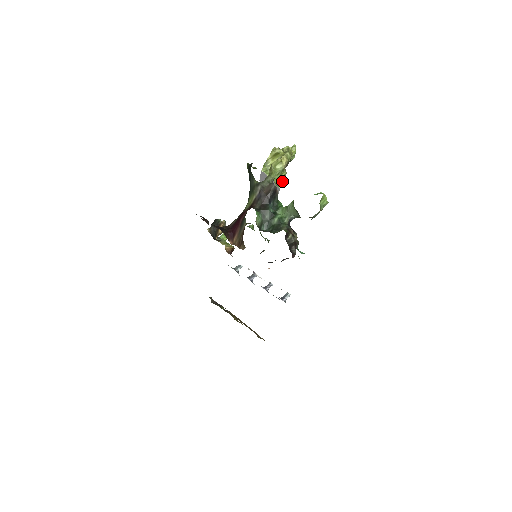
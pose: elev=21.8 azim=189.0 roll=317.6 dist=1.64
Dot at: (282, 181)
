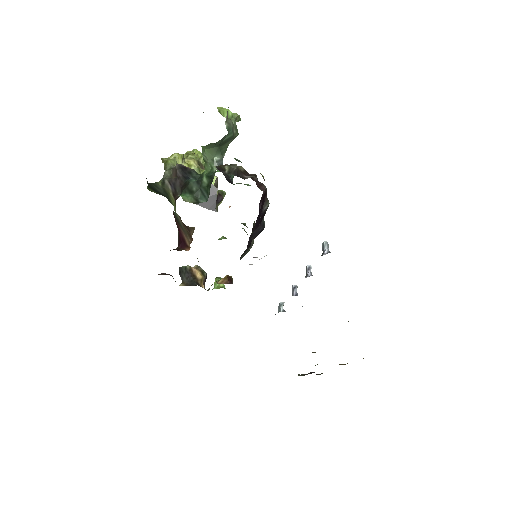
Dot at: occluded
